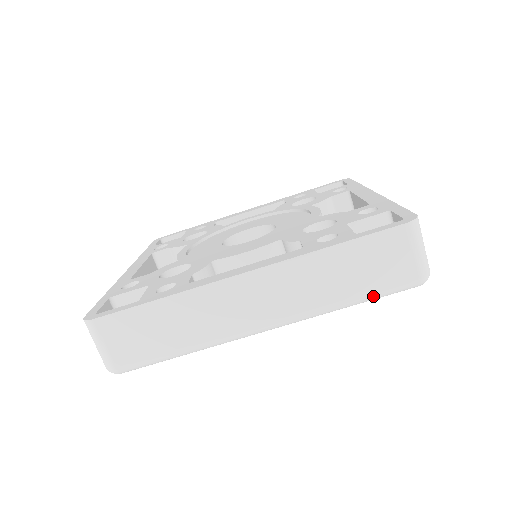
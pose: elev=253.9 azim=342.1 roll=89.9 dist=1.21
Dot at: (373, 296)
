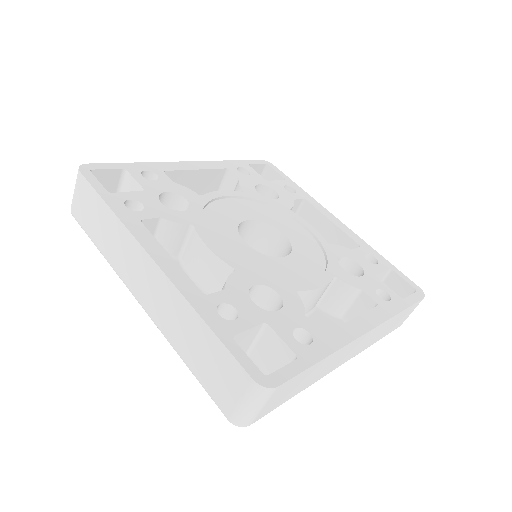
Dot at: occluded
